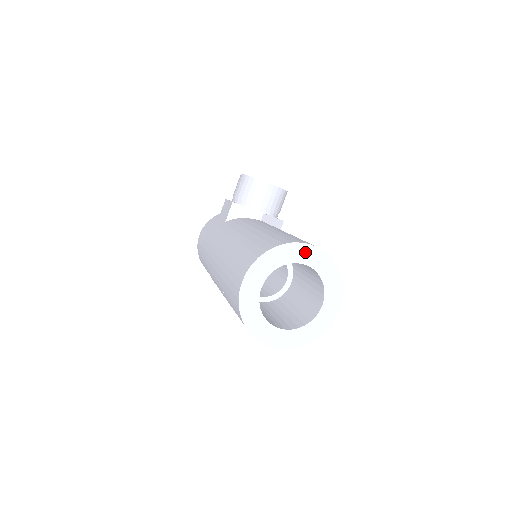
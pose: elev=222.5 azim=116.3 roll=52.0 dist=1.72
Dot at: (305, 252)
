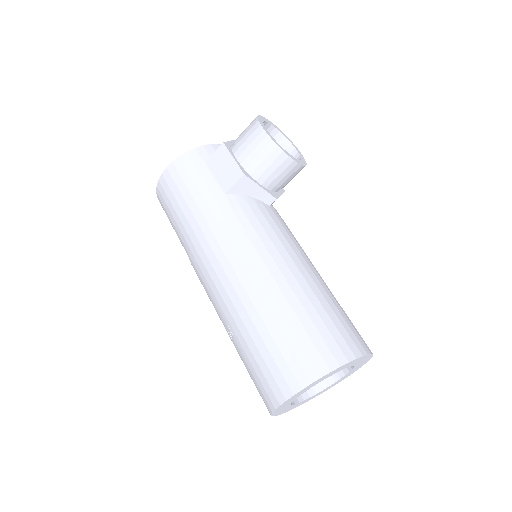
Dot at: (359, 360)
